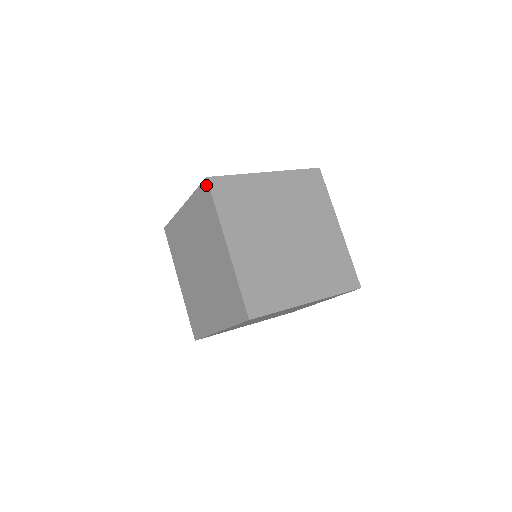
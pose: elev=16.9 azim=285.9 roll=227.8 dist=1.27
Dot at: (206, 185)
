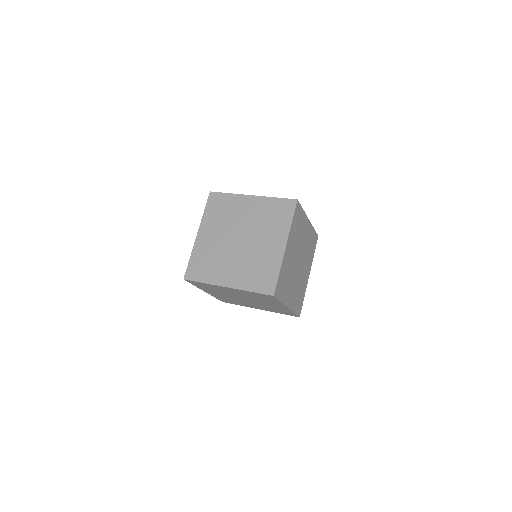
Dot at: occluded
